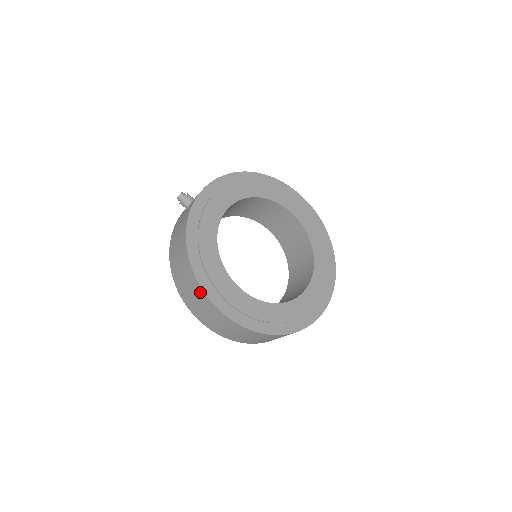
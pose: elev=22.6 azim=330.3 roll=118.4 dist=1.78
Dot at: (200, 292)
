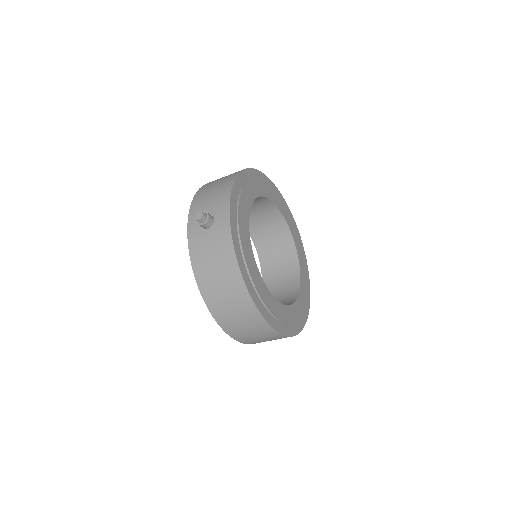
Dot at: (259, 321)
